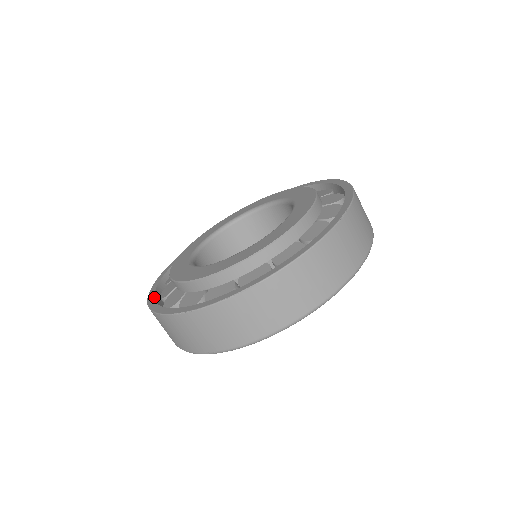
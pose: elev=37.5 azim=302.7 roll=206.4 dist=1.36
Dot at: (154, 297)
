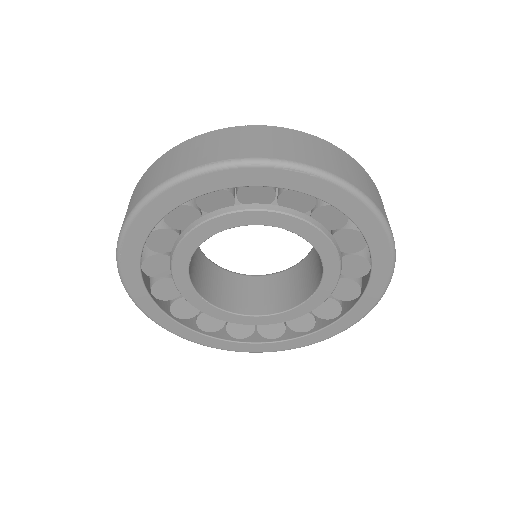
Dot at: occluded
